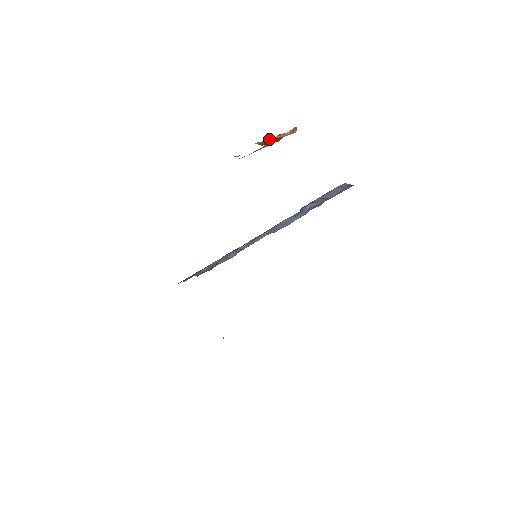
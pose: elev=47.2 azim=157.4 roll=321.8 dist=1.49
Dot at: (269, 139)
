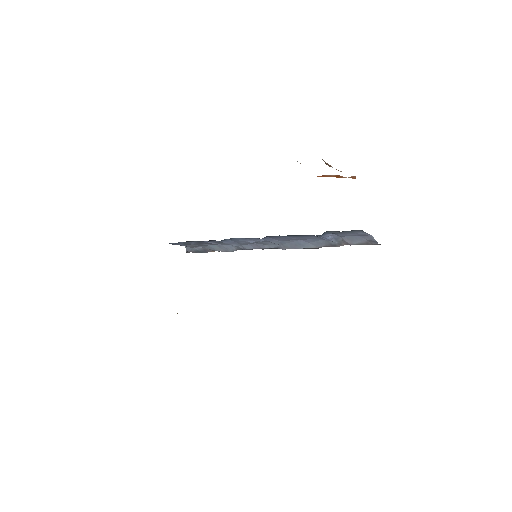
Dot at: occluded
